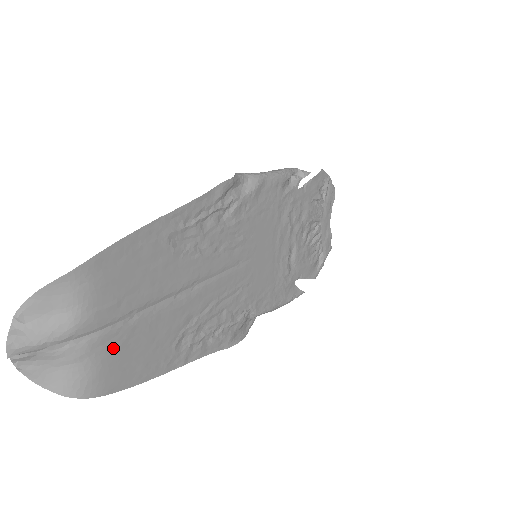
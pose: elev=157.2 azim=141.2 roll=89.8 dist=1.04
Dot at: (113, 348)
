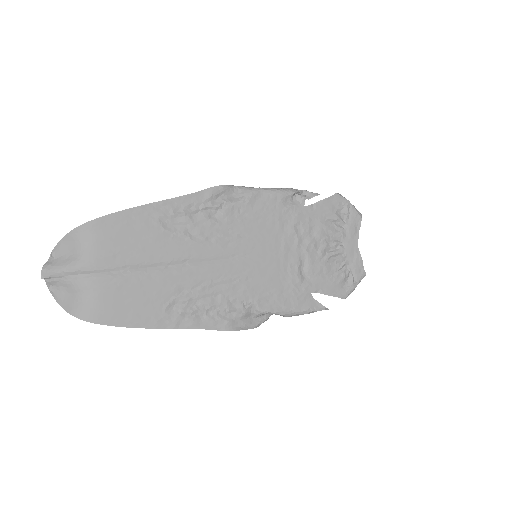
Dot at: (108, 289)
